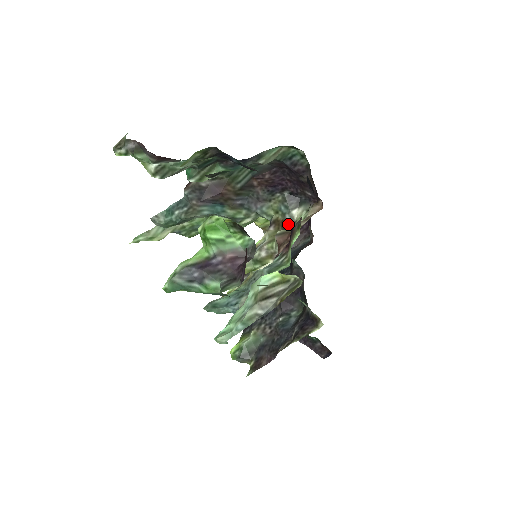
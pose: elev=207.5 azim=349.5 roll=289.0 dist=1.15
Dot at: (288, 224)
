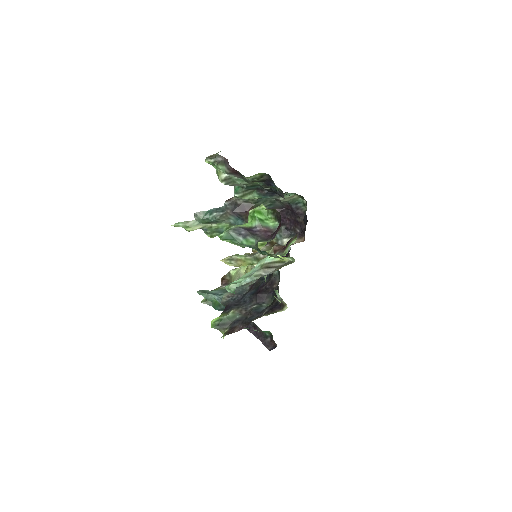
Dot at: occluded
